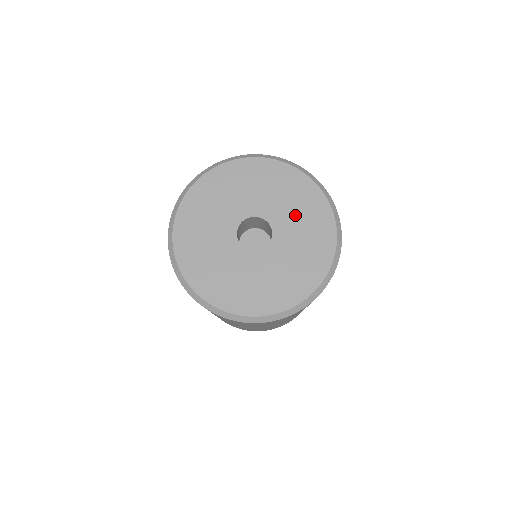
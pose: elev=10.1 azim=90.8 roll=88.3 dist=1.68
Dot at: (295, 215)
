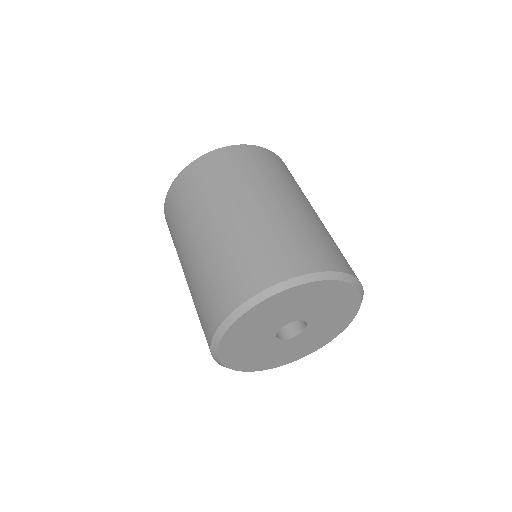
Dot at: (330, 318)
